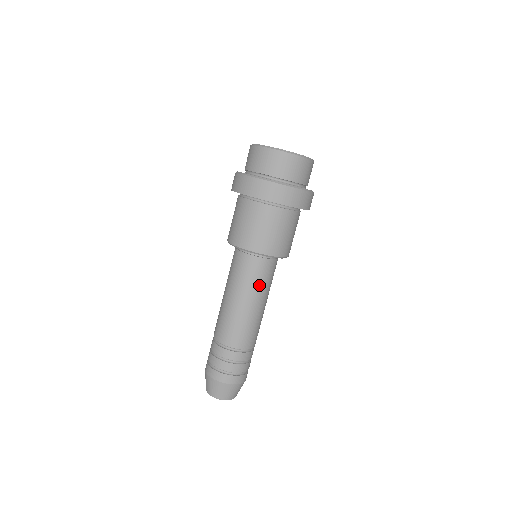
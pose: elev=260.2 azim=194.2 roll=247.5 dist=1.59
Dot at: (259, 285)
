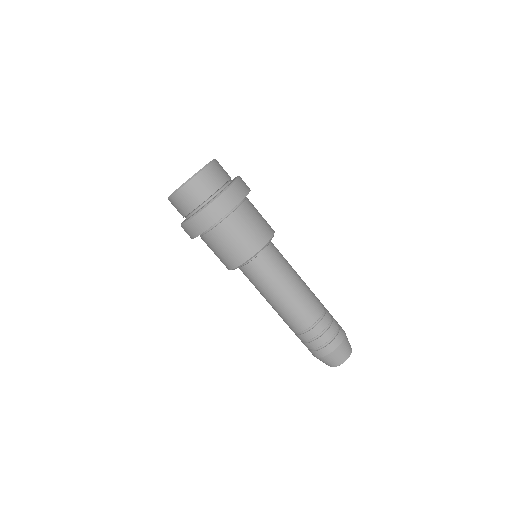
Dot at: (284, 265)
